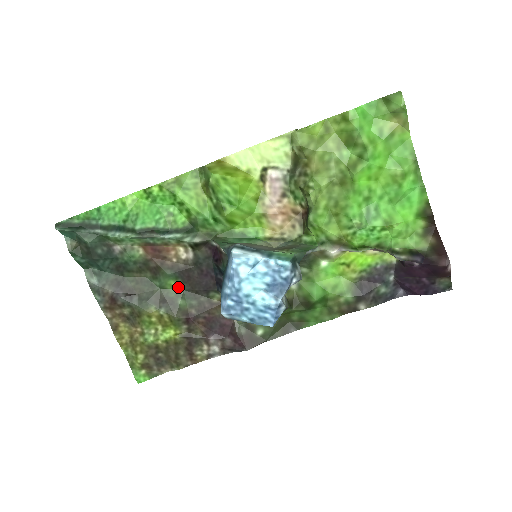
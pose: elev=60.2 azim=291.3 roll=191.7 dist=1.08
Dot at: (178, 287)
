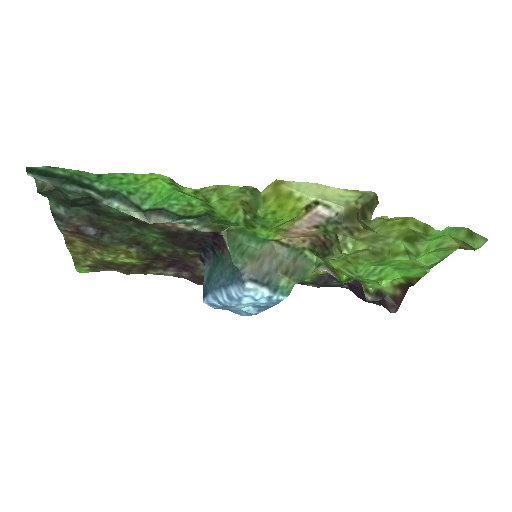
Dot at: (159, 238)
